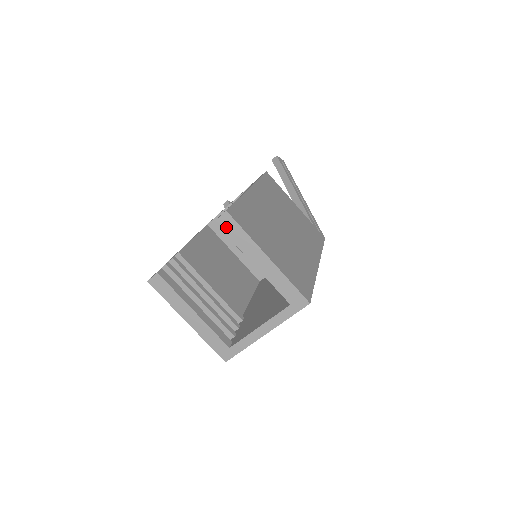
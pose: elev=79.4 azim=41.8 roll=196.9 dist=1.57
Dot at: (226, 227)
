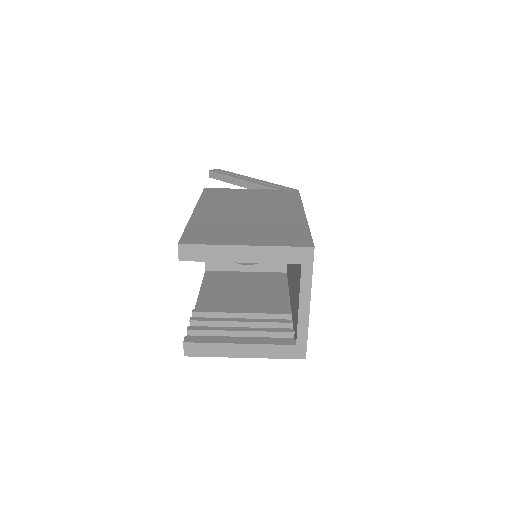
Dot at: (191, 256)
